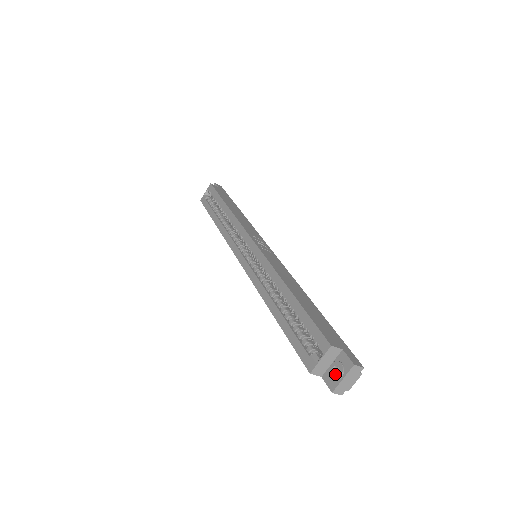
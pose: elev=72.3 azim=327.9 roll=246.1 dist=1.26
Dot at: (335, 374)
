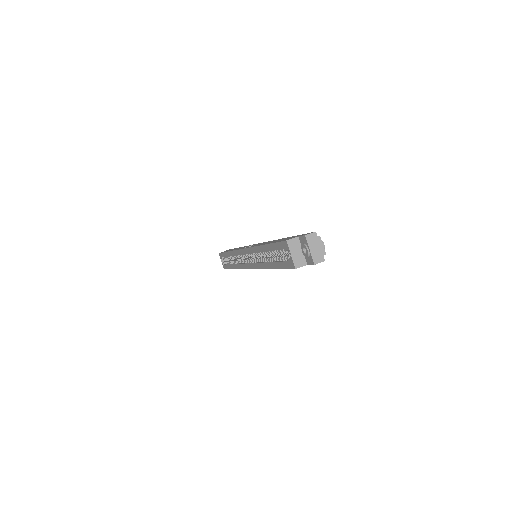
Dot at: (307, 254)
